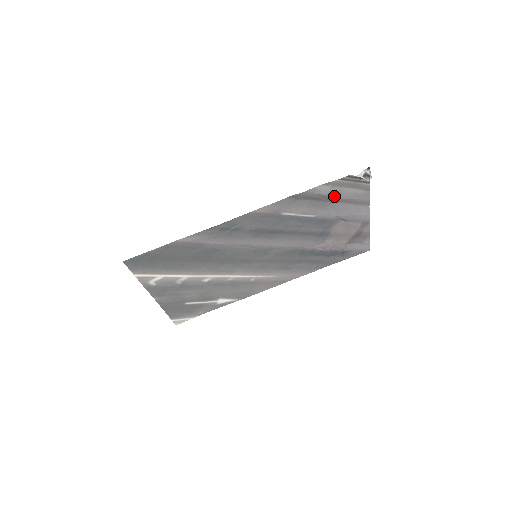
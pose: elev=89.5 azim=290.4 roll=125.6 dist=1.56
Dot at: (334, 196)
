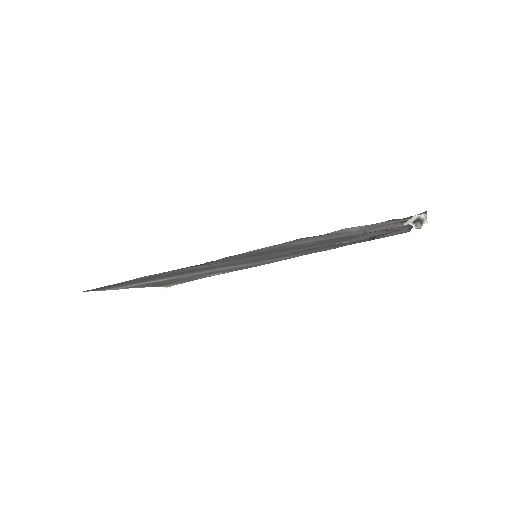
Dot at: (366, 228)
